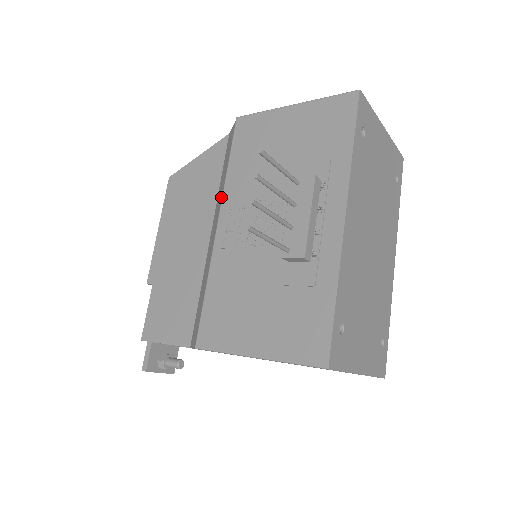
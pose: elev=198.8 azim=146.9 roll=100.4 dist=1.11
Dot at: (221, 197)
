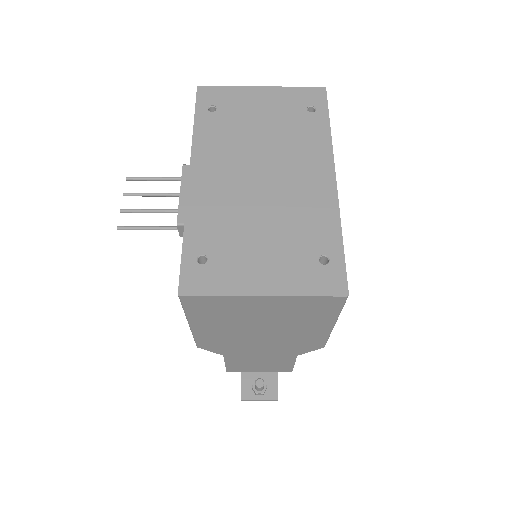
Dot at: occluded
